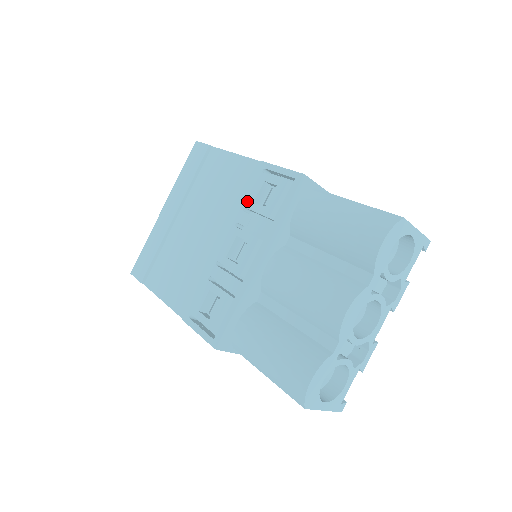
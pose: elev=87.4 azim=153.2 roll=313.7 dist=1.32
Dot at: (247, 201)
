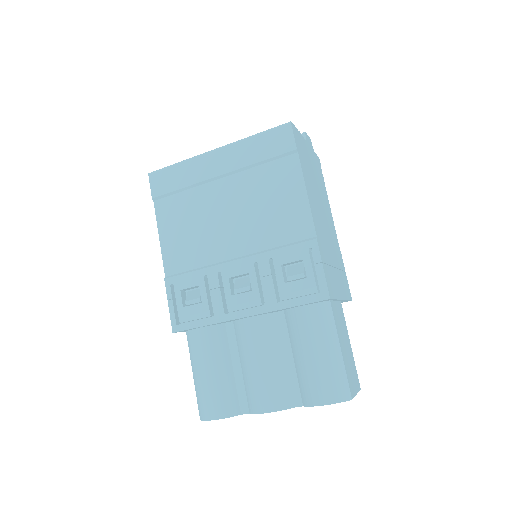
Dot at: (278, 256)
